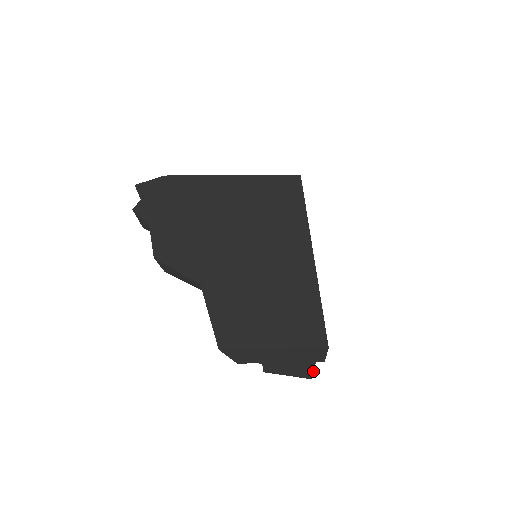
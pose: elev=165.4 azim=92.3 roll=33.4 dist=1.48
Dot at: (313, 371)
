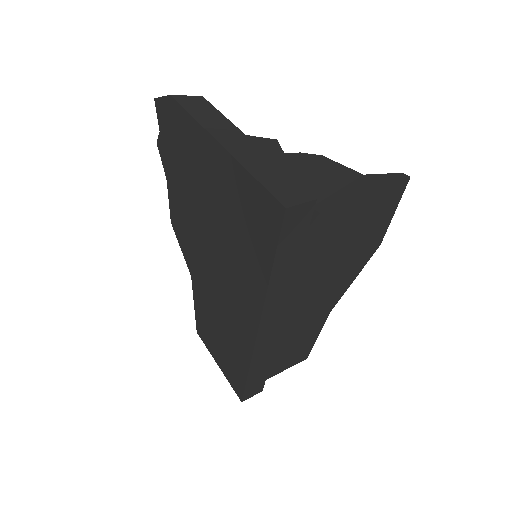
Dot at: occluded
